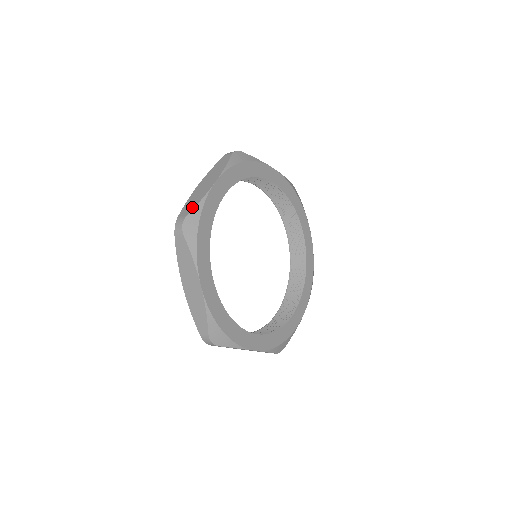
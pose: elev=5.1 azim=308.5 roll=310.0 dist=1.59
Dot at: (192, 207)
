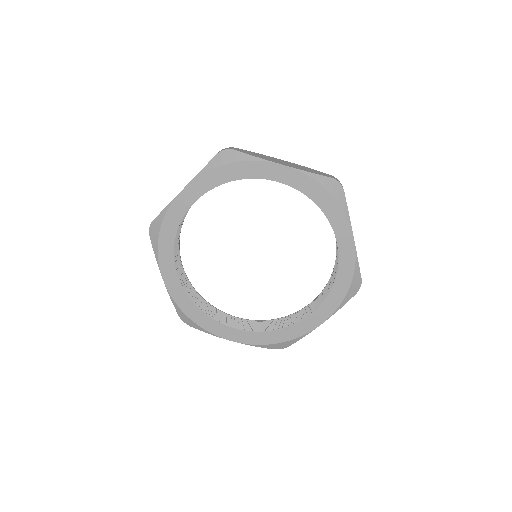
Dot at: (175, 307)
